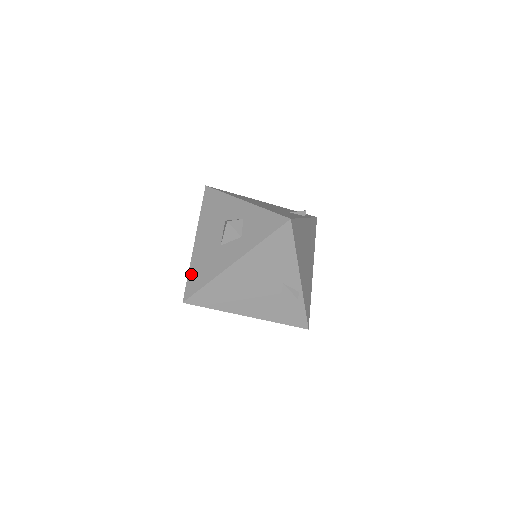
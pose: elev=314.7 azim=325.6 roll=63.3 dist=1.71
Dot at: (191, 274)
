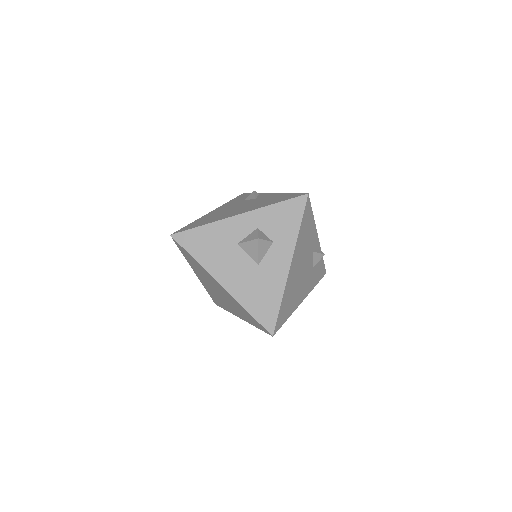
Dot at: (253, 310)
